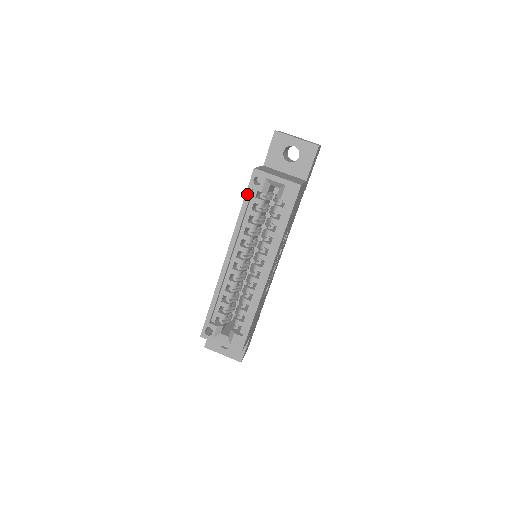
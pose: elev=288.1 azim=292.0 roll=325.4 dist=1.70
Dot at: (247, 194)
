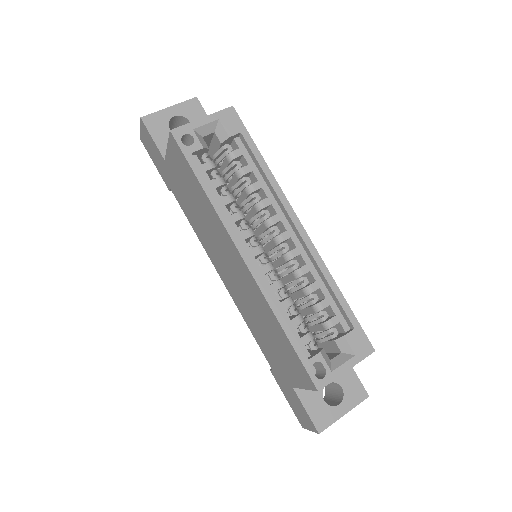
Dot at: (191, 164)
